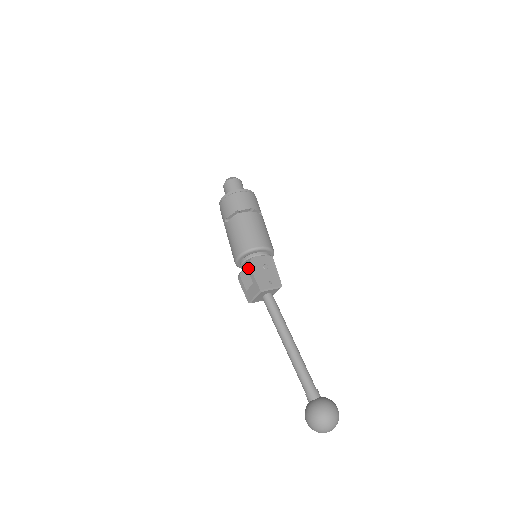
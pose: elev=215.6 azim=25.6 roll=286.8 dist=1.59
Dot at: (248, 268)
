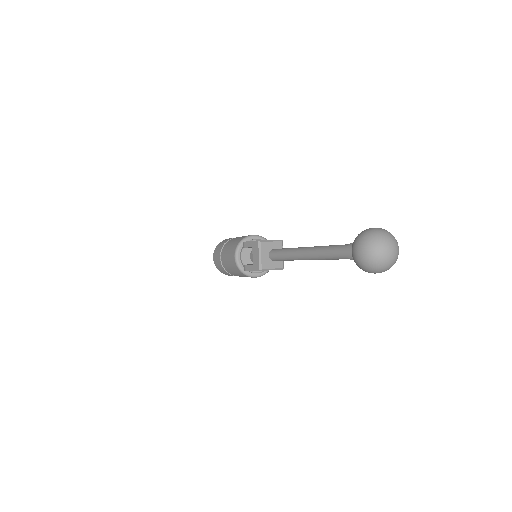
Dot at: (243, 245)
